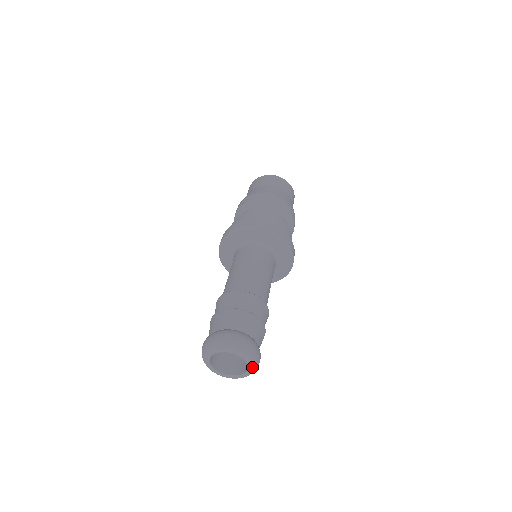
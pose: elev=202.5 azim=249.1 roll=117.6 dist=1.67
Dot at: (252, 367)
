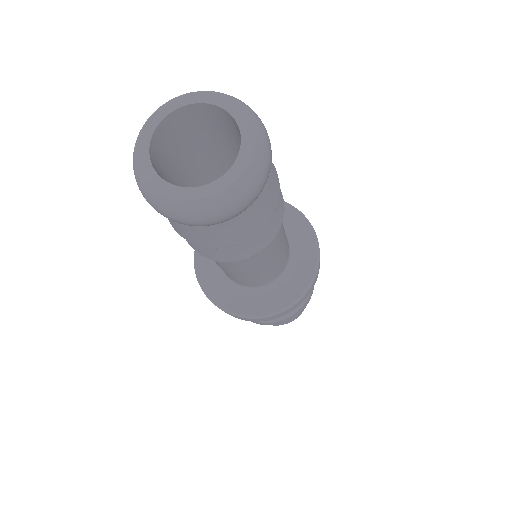
Dot at: (249, 154)
